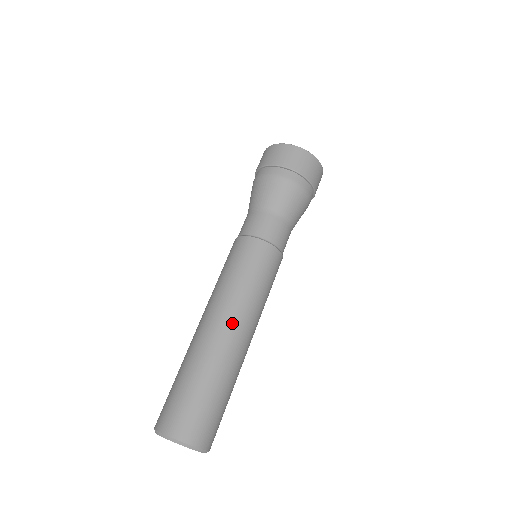
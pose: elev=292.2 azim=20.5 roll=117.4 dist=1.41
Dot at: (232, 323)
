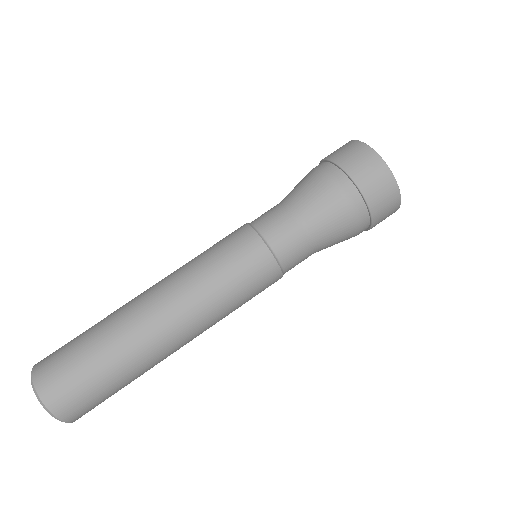
Dot at: (162, 302)
